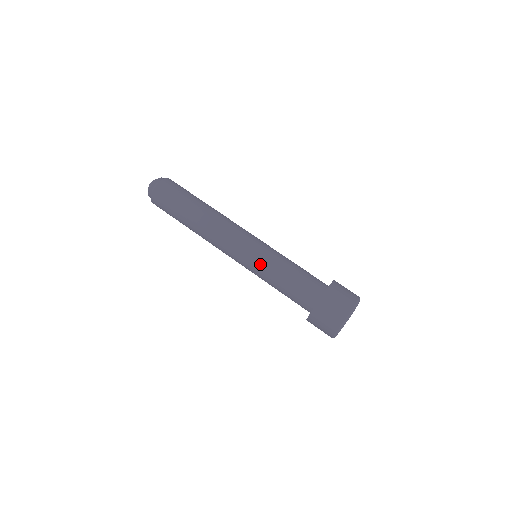
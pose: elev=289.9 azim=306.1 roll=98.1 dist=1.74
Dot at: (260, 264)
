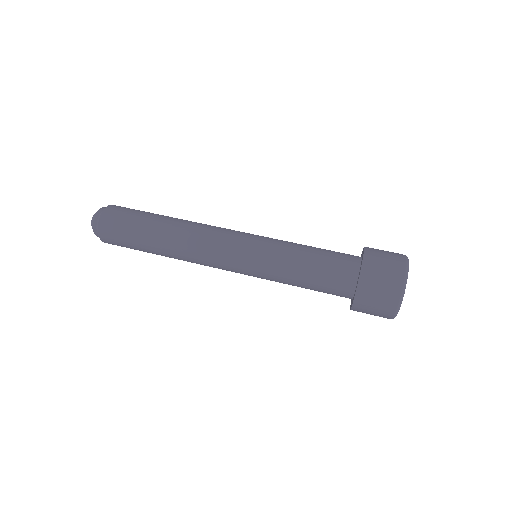
Dot at: (270, 245)
